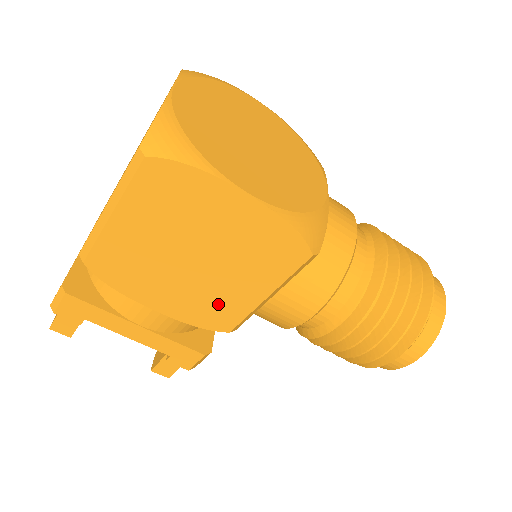
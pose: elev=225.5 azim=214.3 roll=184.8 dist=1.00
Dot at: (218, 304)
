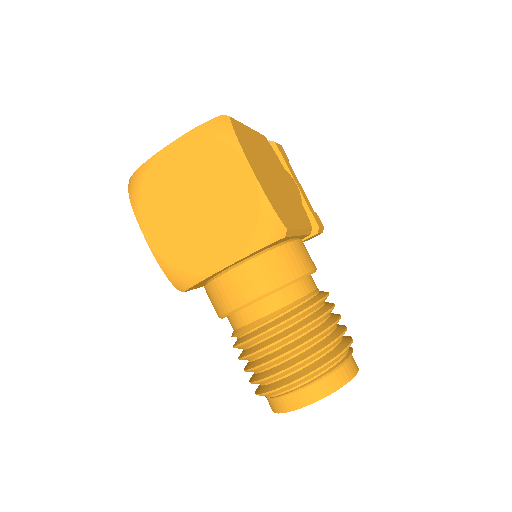
Dot at: occluded
